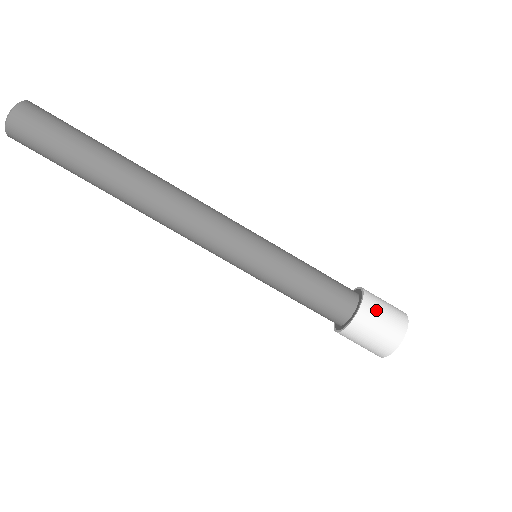
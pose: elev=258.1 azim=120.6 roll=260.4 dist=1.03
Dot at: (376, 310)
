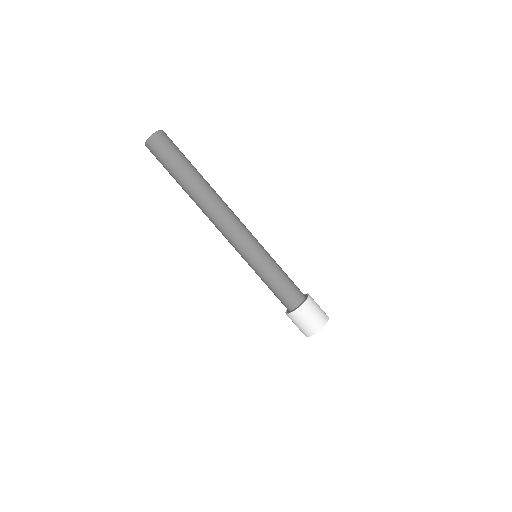
Dot at: (305, 314)
